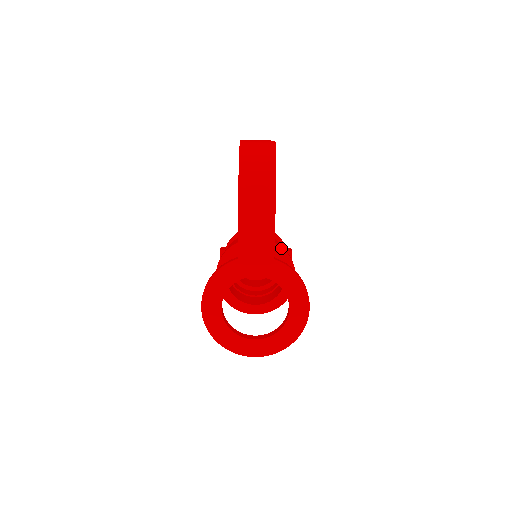
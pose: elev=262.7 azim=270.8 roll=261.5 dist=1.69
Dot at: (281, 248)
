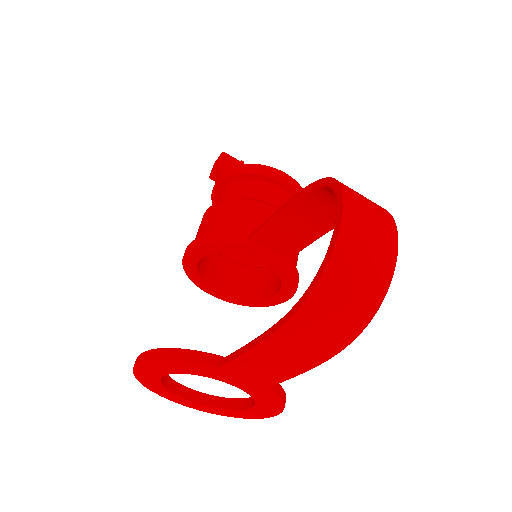
Dot at: (294, 275)
